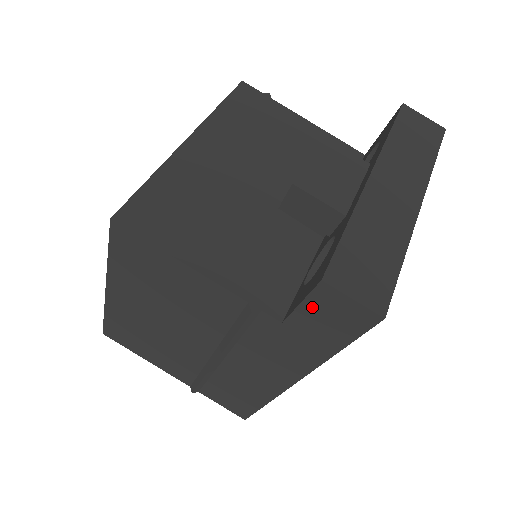
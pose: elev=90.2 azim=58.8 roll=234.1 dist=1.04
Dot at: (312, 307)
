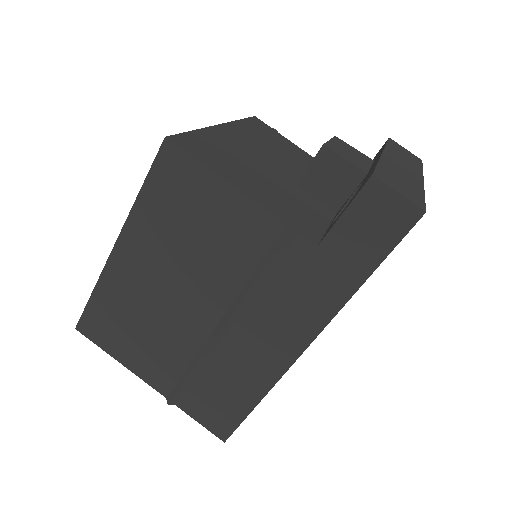
Dot at: (355, 214)
